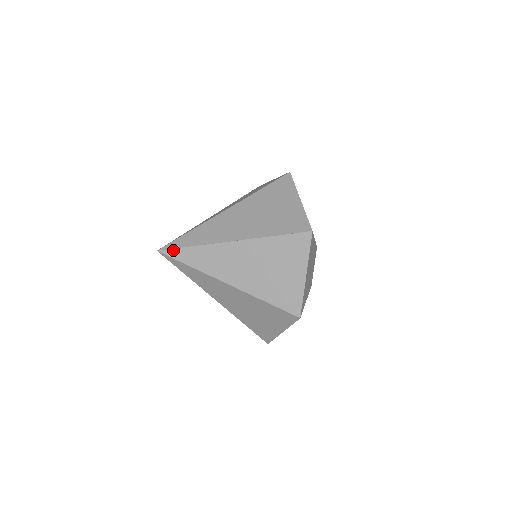
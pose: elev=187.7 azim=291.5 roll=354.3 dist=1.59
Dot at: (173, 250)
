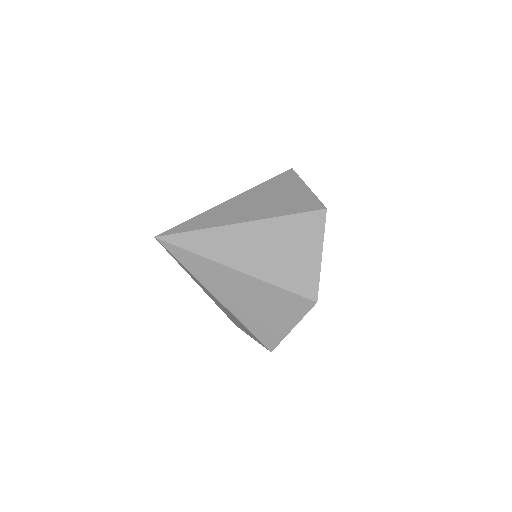
Dot at: (172, 229)
